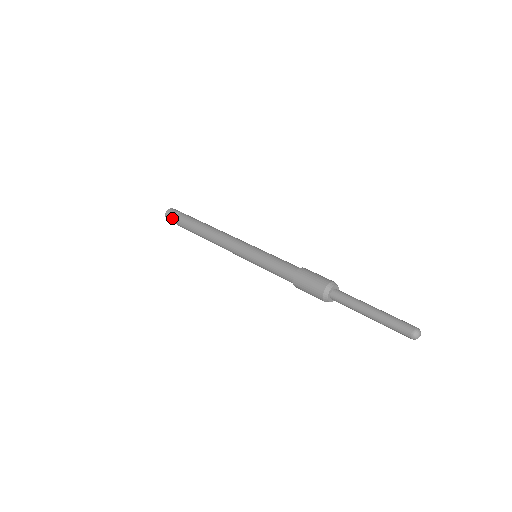
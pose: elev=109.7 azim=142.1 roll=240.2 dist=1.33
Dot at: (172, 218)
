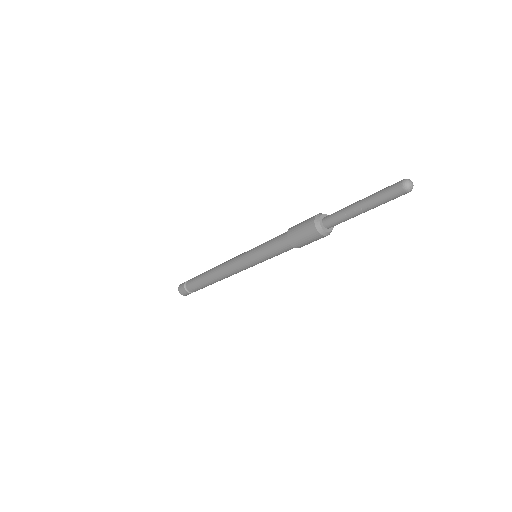
Dot at: (183, 286)
